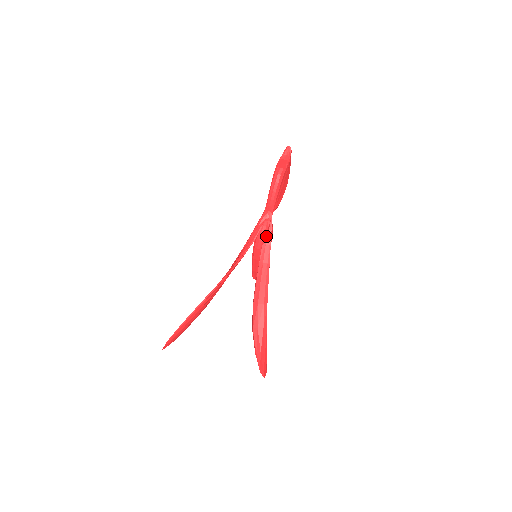
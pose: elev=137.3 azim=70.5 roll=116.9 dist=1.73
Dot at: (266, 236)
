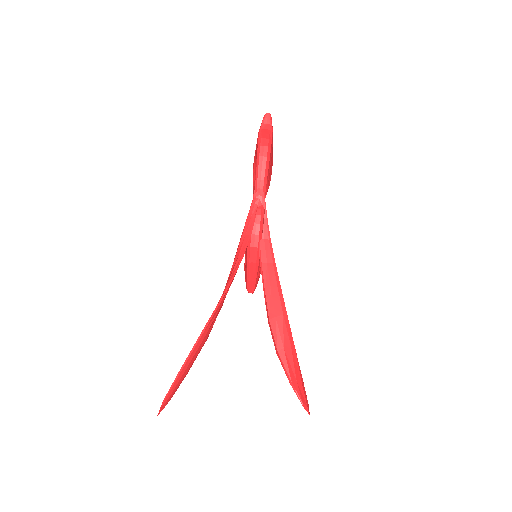
Dot at: (262, 228)
